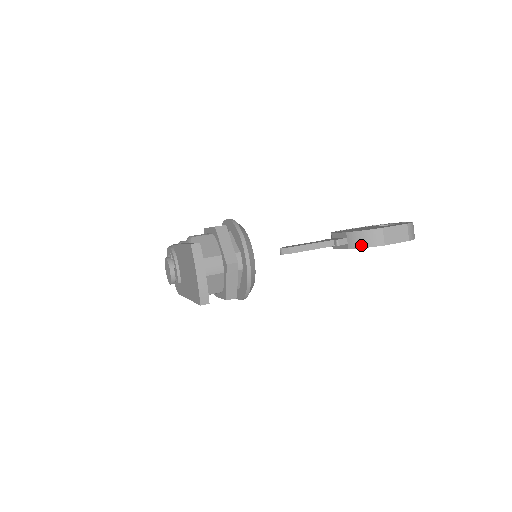
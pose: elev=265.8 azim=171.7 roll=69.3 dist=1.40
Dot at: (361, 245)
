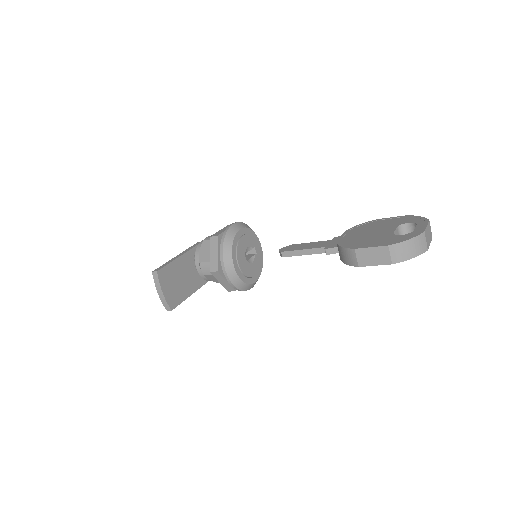
Dot at: (342, 260)
